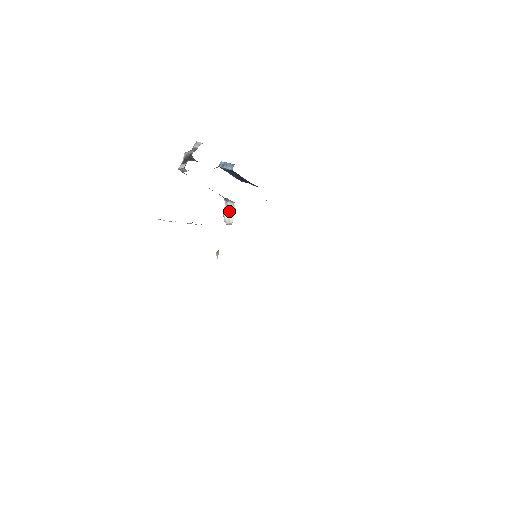
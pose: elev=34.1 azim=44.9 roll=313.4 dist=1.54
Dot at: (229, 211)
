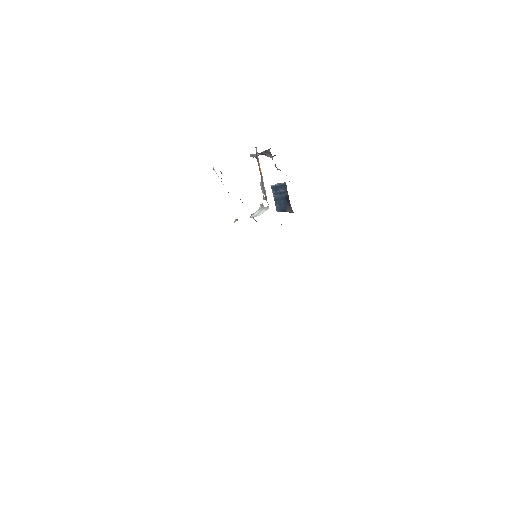
Dot at: (260, 211)
